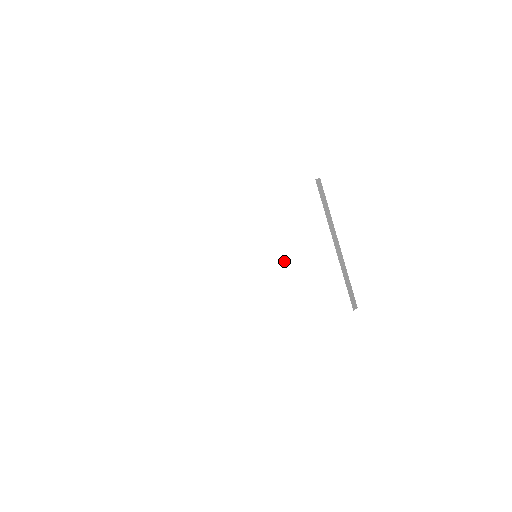
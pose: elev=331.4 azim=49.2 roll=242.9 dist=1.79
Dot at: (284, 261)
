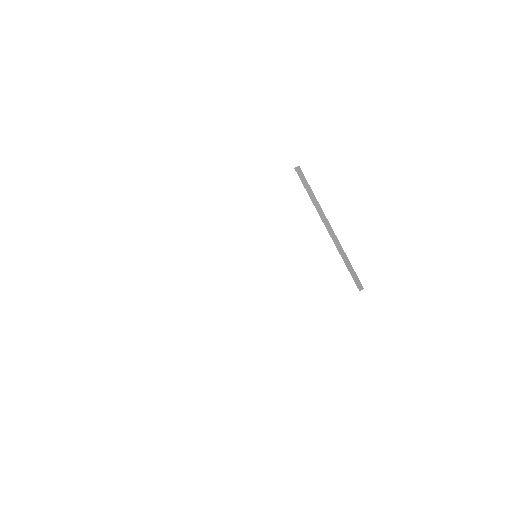
Dot at: (283, 256)
